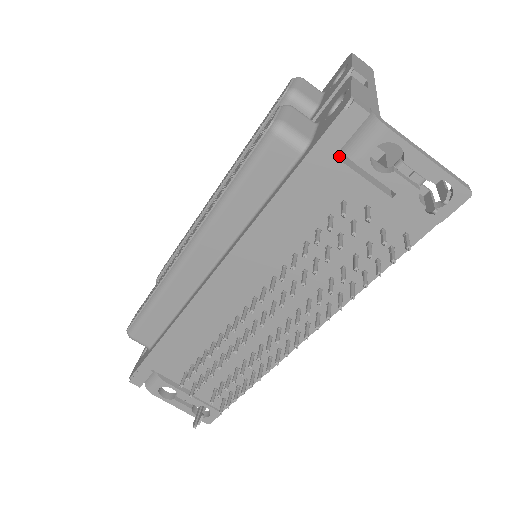
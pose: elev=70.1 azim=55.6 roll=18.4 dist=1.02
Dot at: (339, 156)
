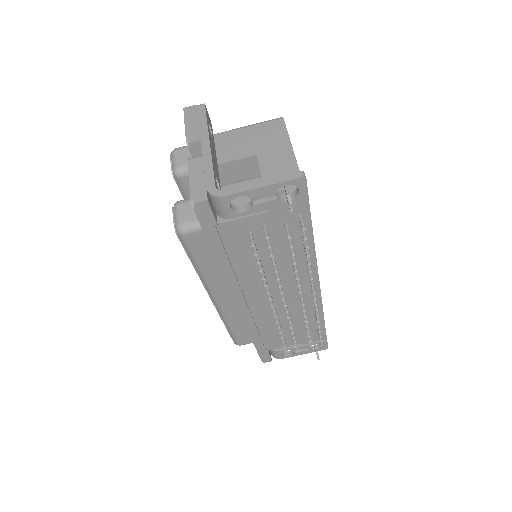
Dot at: (221, 219)
